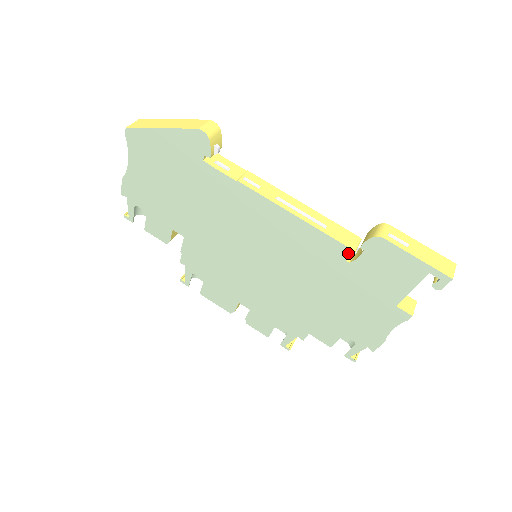
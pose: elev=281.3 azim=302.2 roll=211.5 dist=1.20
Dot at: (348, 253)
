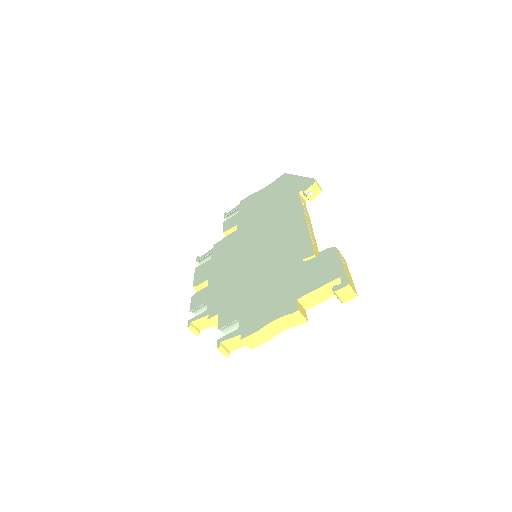
Dot at: (309, 255)
